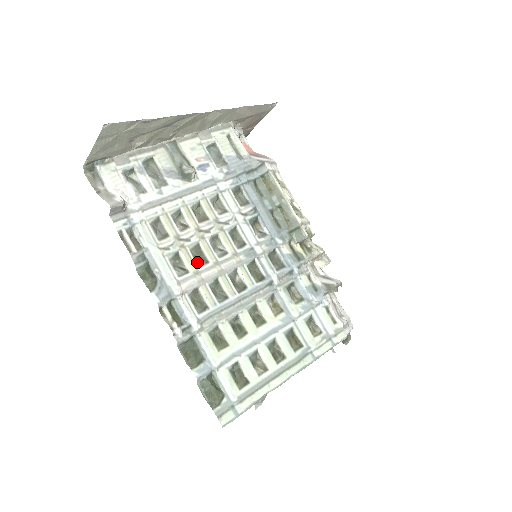
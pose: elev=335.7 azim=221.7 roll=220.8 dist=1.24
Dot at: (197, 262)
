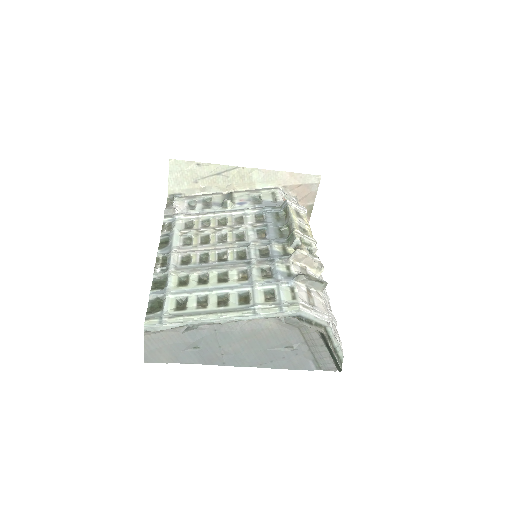
Dot at: (201, 243)
